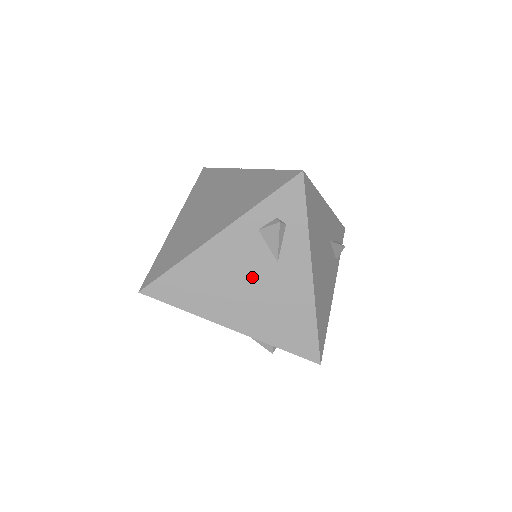
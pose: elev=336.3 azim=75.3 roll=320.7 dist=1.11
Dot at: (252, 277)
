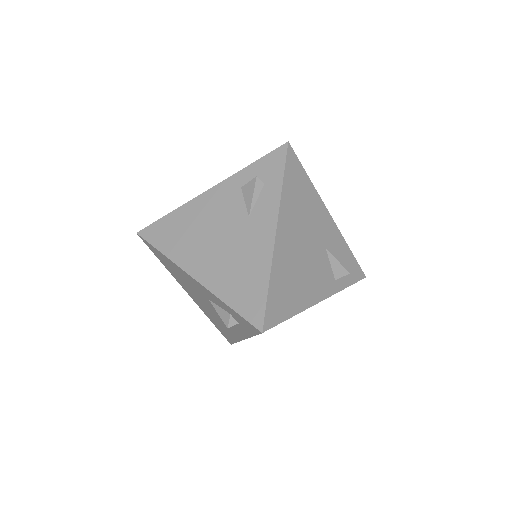
Dot at: (224, 229)
